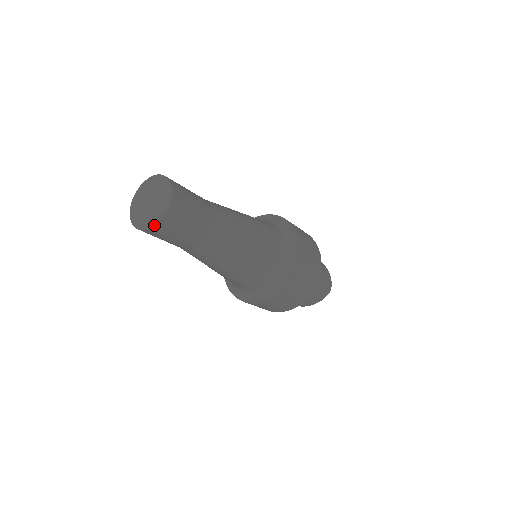
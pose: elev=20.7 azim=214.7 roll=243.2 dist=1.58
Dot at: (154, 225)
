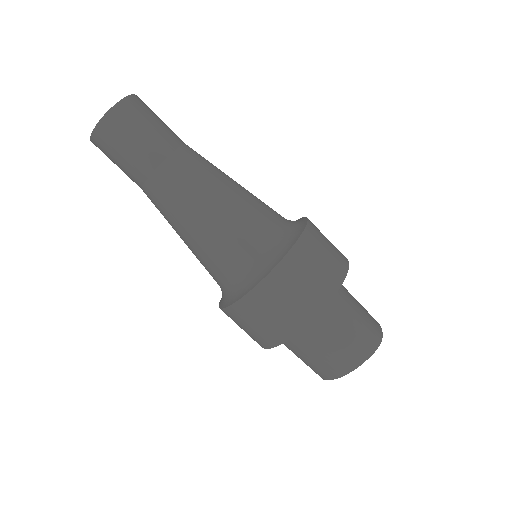
Dot at: (101, 118)
